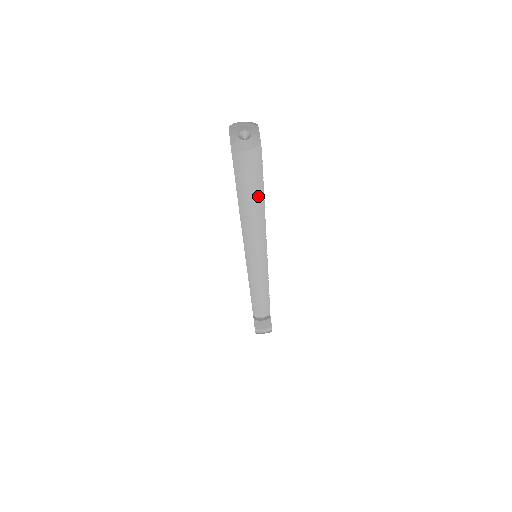
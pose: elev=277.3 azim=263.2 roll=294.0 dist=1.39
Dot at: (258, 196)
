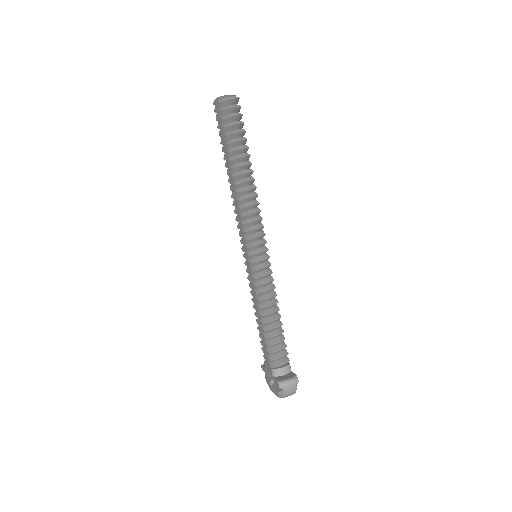
Dot at: (244, 146)
